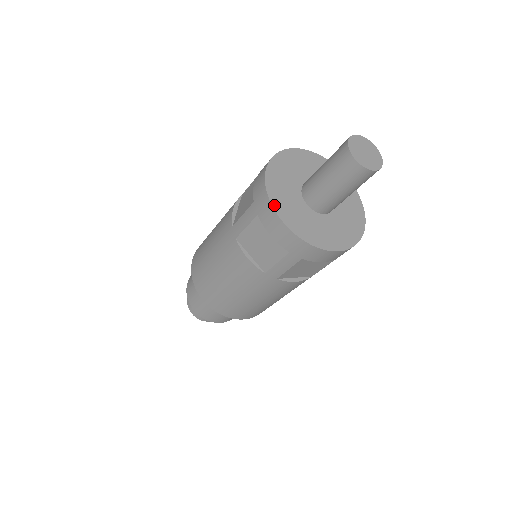
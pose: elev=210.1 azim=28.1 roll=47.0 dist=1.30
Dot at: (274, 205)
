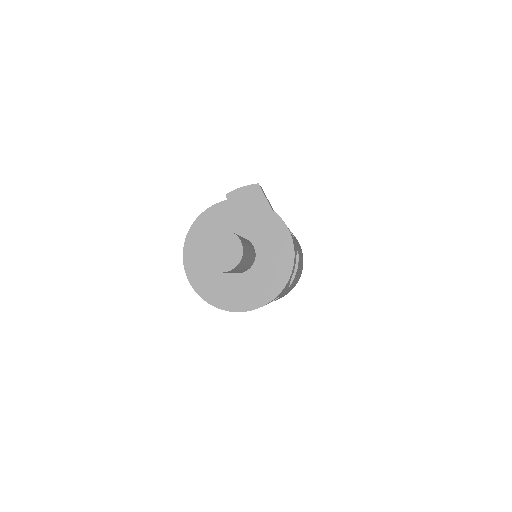
Dot at: (235, 310)
